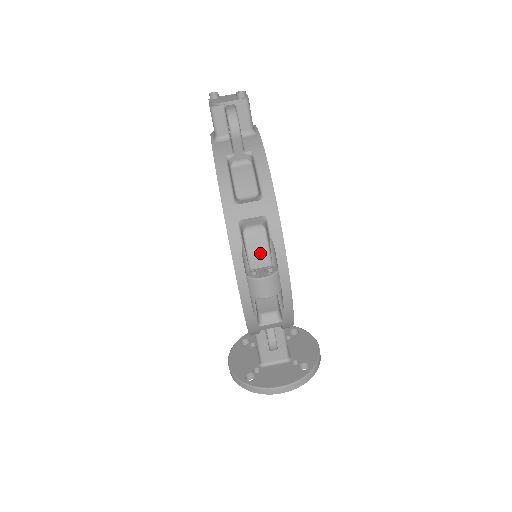
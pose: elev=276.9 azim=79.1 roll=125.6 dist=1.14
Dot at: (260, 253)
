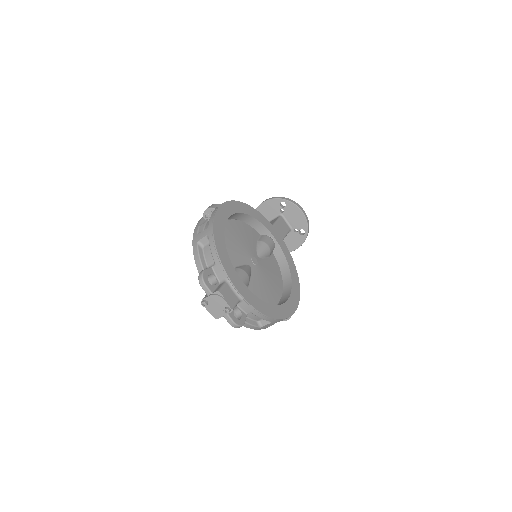
Dot at: occluded
